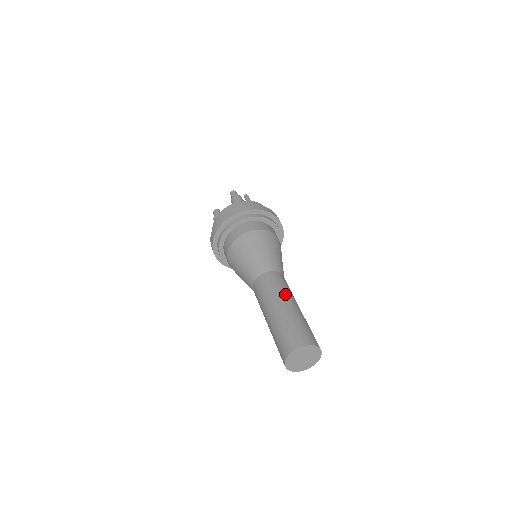
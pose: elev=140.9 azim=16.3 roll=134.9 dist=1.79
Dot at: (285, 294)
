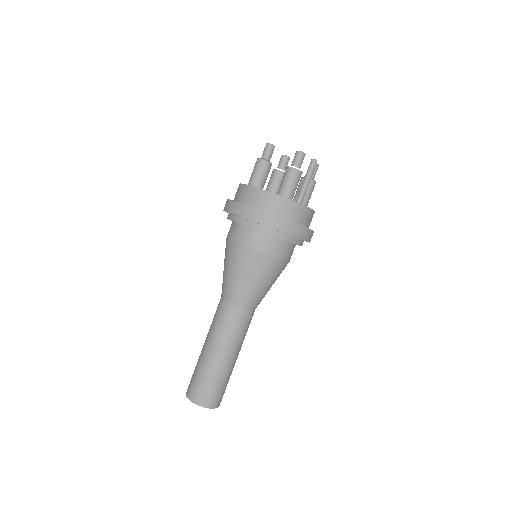
Dot at: (234, 344)
